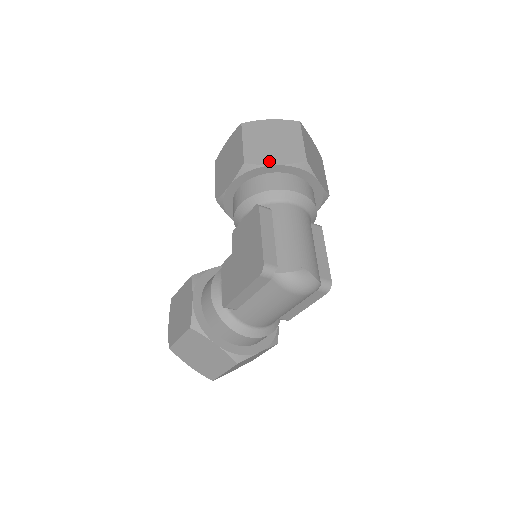
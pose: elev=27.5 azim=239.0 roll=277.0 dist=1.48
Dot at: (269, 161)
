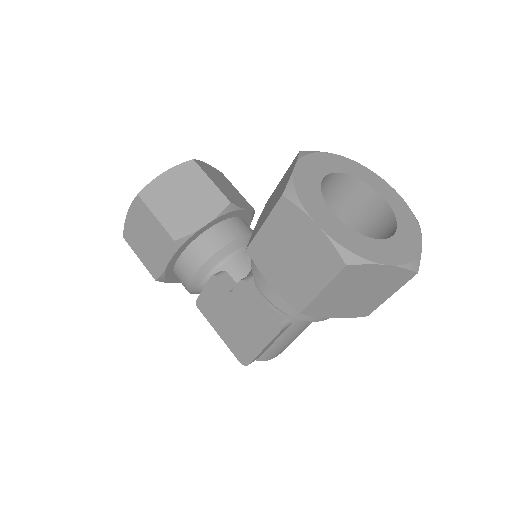
Dot at: (329, 314)
